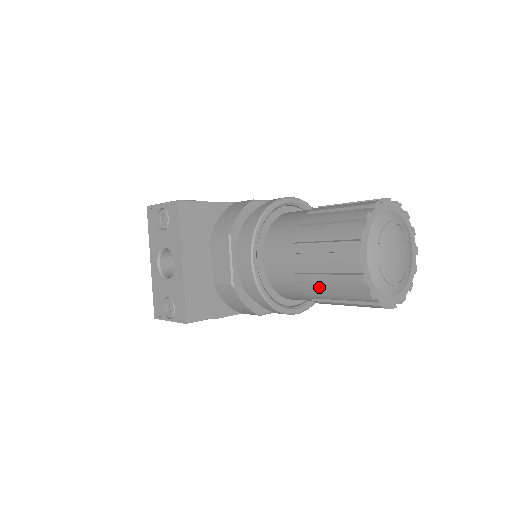
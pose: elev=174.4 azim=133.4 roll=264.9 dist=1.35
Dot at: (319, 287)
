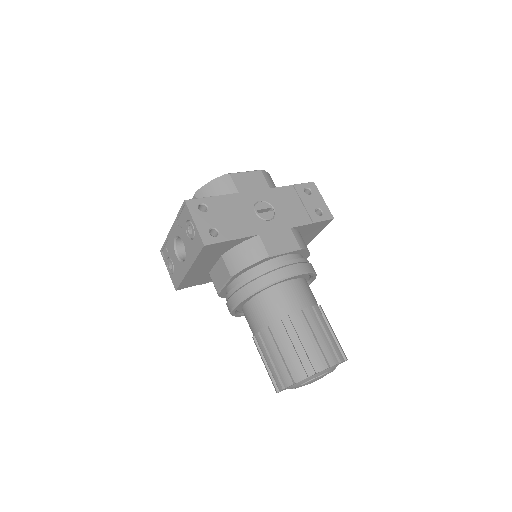
Dot at: occluded
